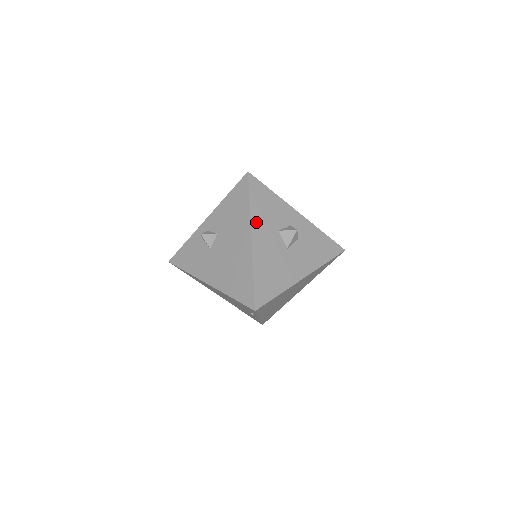
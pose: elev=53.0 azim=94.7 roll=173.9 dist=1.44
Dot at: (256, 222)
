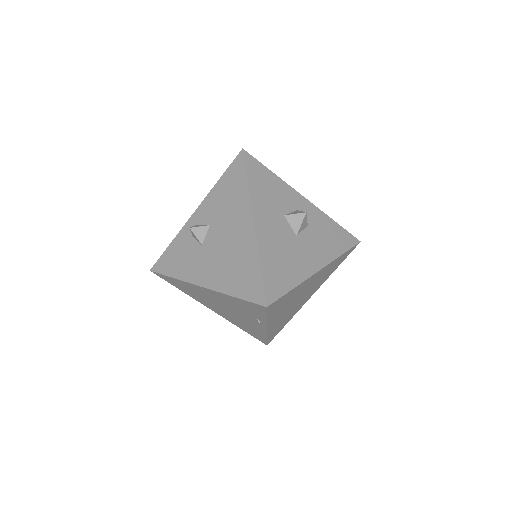
Dot at: (257, 204)
